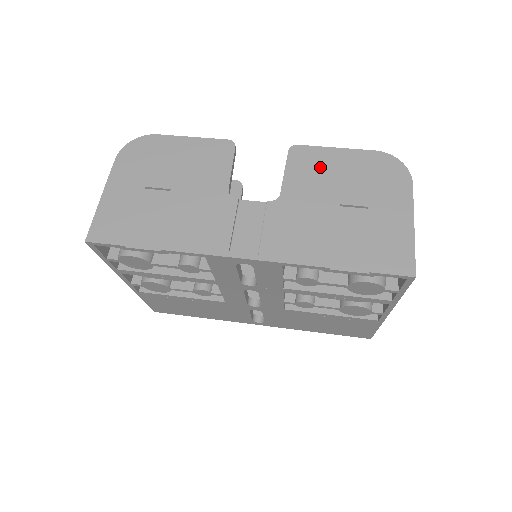
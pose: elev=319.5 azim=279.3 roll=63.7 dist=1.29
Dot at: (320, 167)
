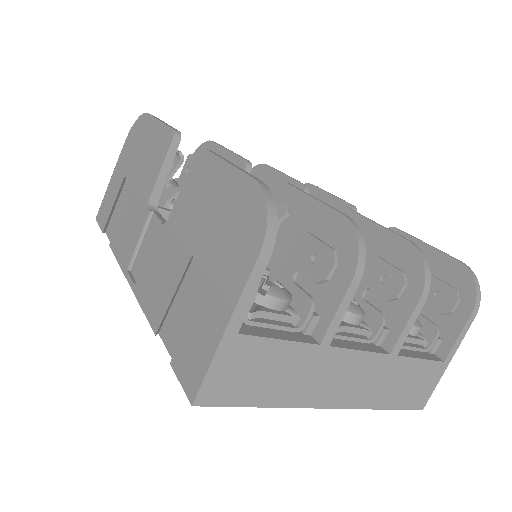
Dot at: (203, 190)
